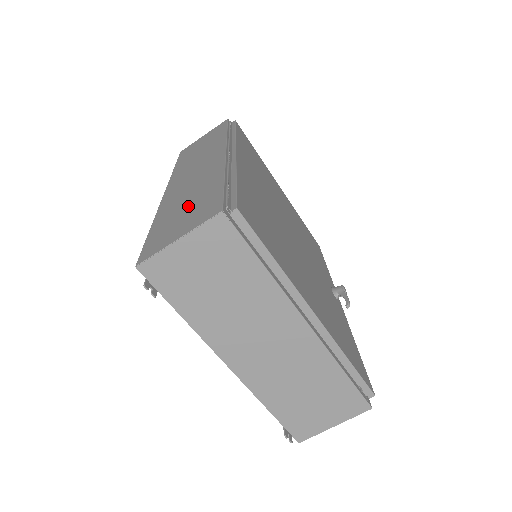
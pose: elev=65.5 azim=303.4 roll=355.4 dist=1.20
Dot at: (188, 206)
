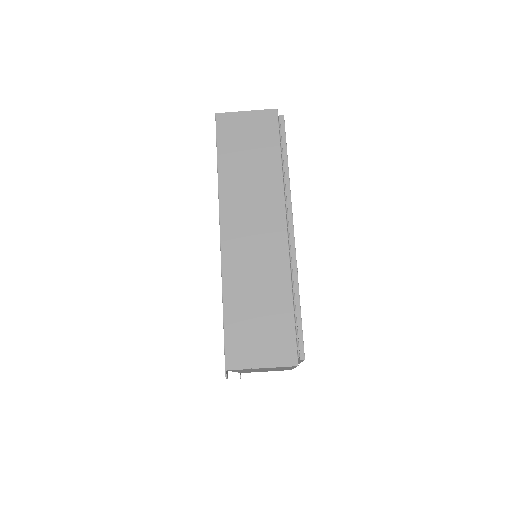
Dot at: (261, 314)
